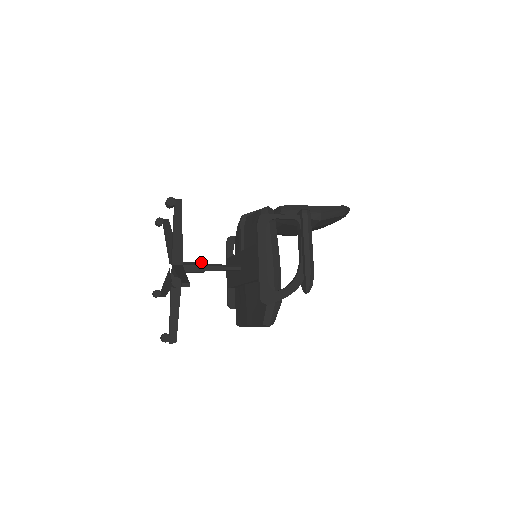
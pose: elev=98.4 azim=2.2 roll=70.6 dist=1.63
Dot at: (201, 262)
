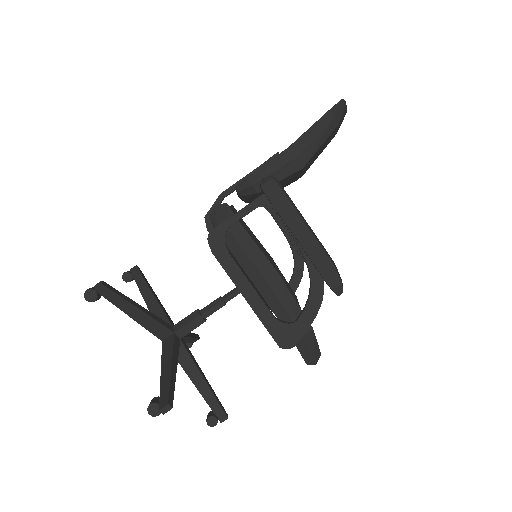
Dot at: (194, 311)
